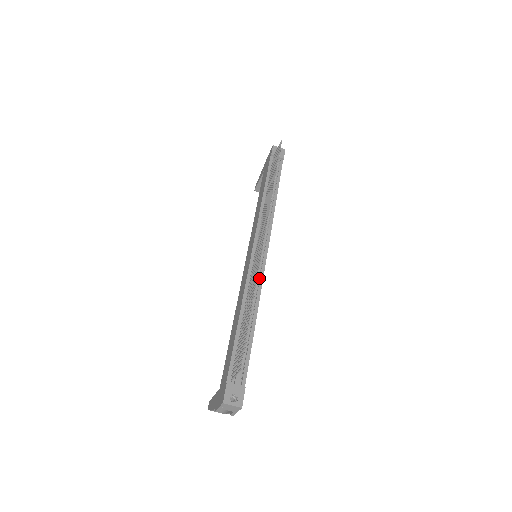
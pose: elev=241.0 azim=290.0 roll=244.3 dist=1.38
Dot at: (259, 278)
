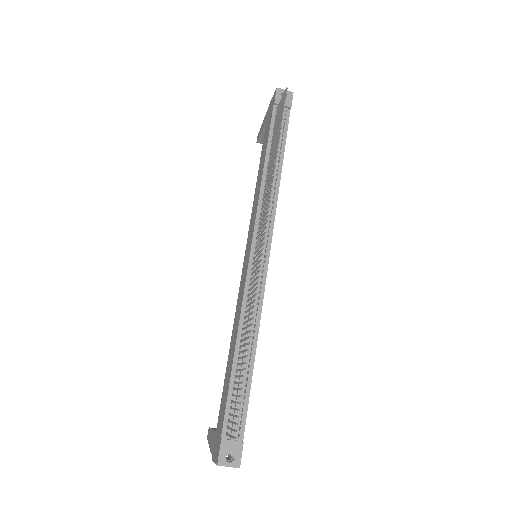
Dot at: (259, 291)
